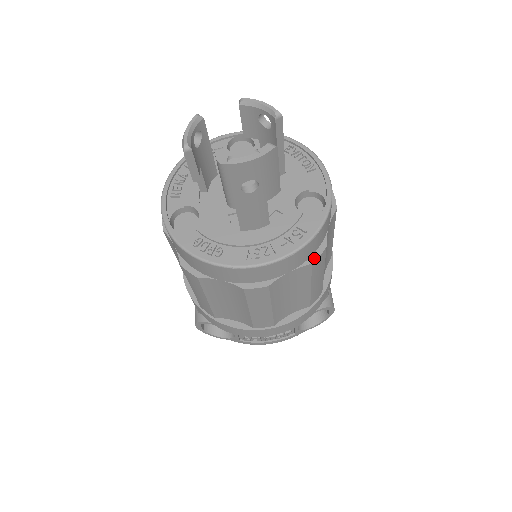
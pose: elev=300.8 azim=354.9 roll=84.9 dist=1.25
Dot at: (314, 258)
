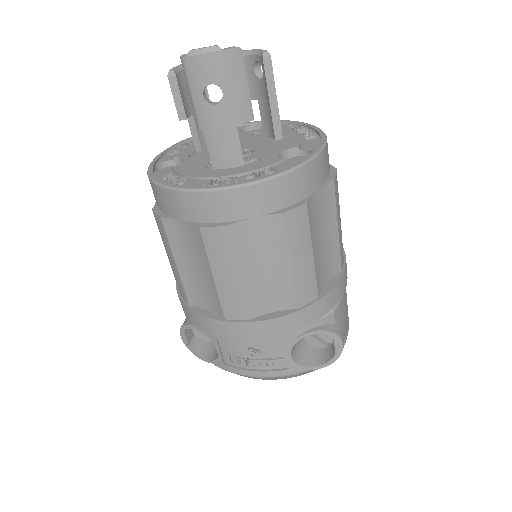
Dot at: (288, 209)
